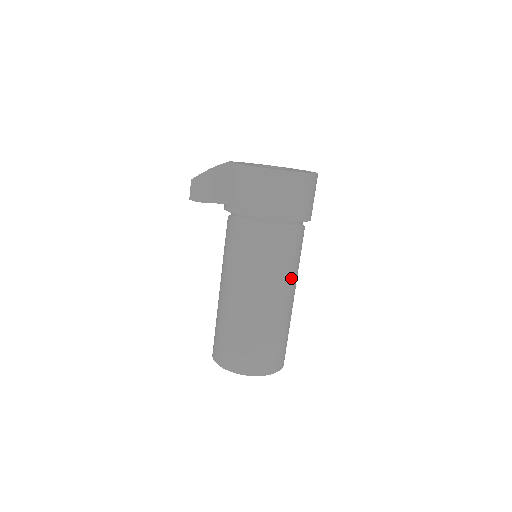
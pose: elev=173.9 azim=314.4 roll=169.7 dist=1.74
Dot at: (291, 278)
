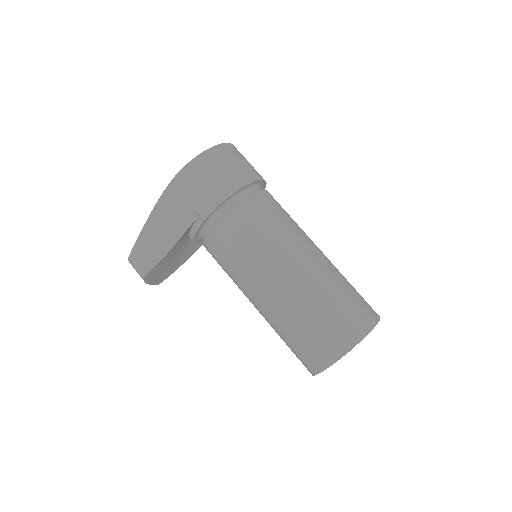
Dot at: occluded
